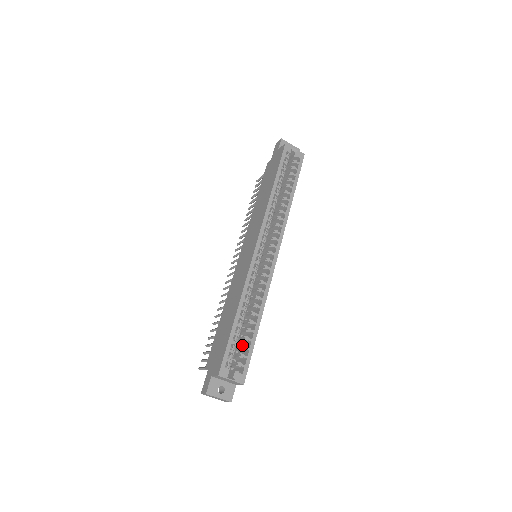
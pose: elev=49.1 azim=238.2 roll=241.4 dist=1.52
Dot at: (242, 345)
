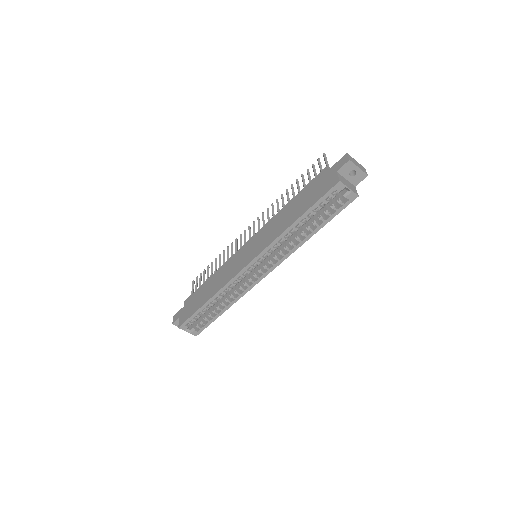
Dot at: (205, 317)
